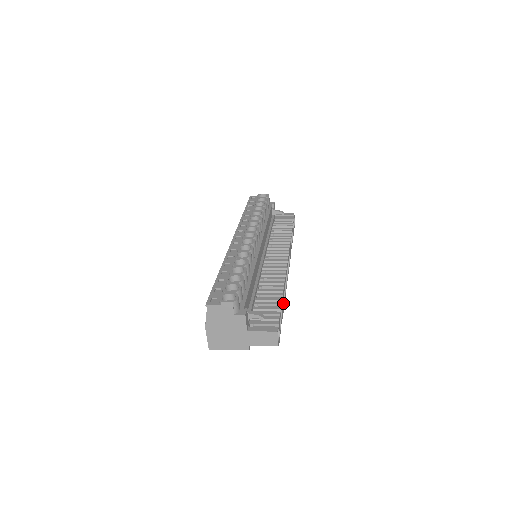
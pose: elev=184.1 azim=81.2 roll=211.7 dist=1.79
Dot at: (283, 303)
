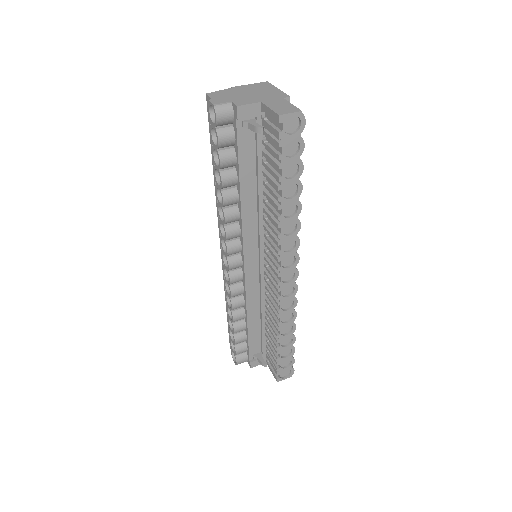
Dot at: (288, 337)
